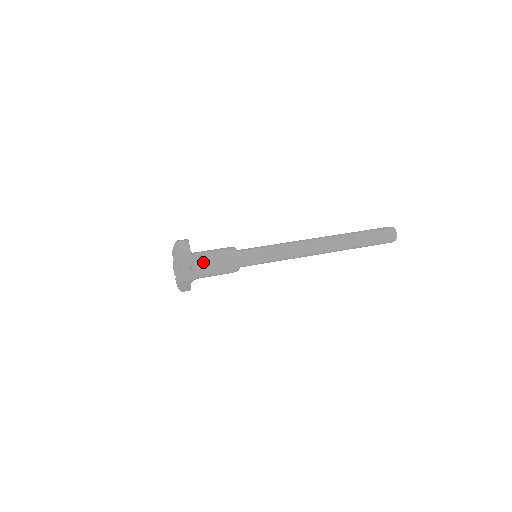
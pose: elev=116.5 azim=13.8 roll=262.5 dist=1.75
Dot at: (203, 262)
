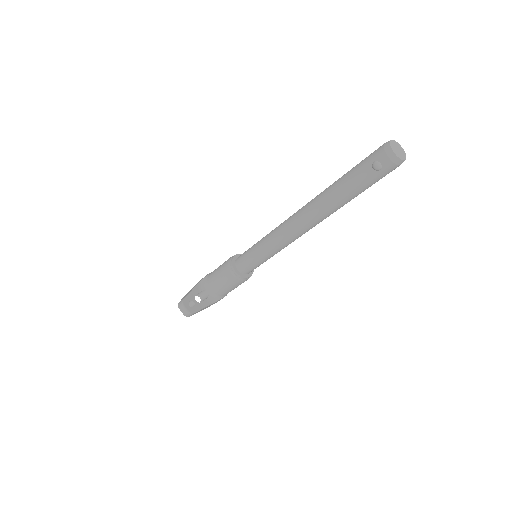
Dot at: (217, 290)
